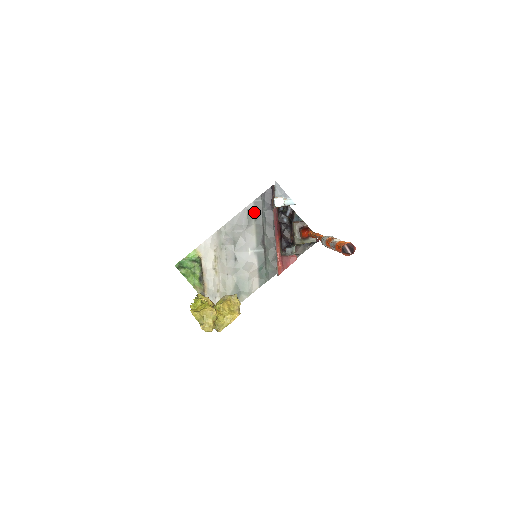
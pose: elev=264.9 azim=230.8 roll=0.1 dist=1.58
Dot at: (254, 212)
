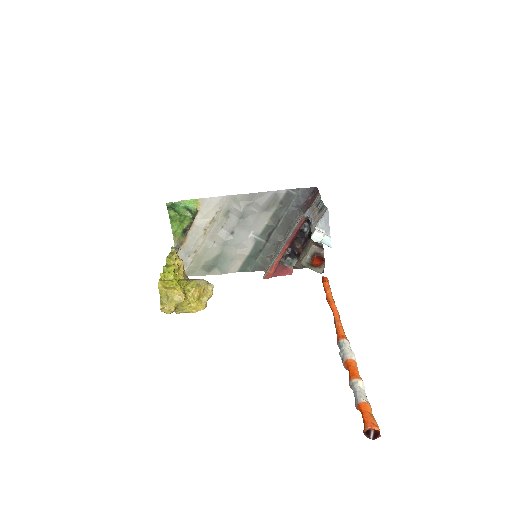
Dot at: (281, 200)
